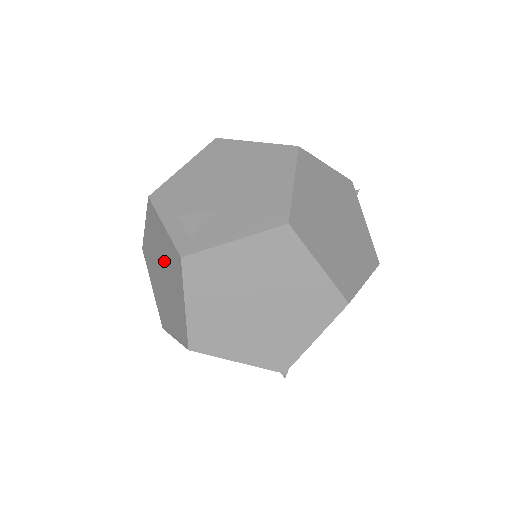
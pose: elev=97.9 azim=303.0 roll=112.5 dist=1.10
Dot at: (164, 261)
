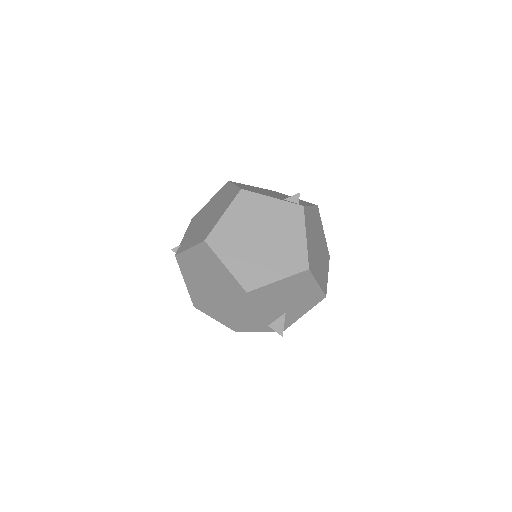
Dot at: occluded
